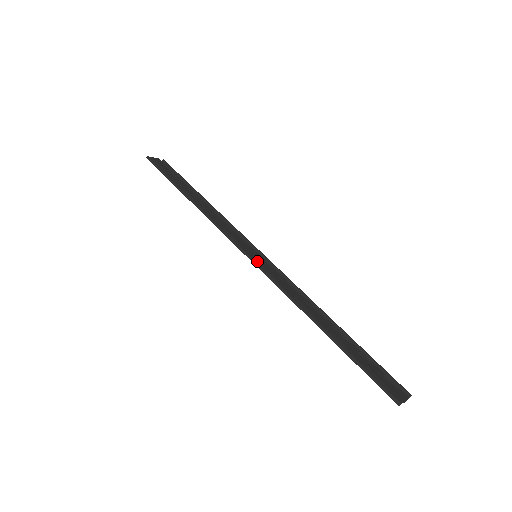
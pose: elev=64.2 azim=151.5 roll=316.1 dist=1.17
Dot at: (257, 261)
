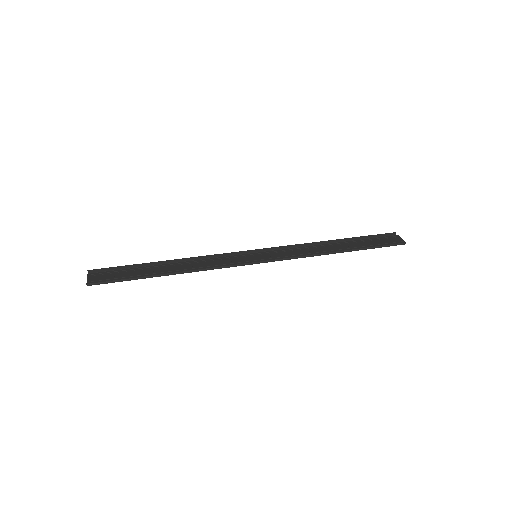
Dot at: (268, 259)
